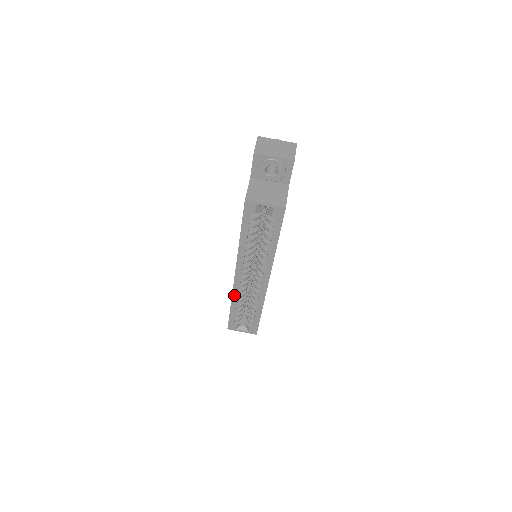
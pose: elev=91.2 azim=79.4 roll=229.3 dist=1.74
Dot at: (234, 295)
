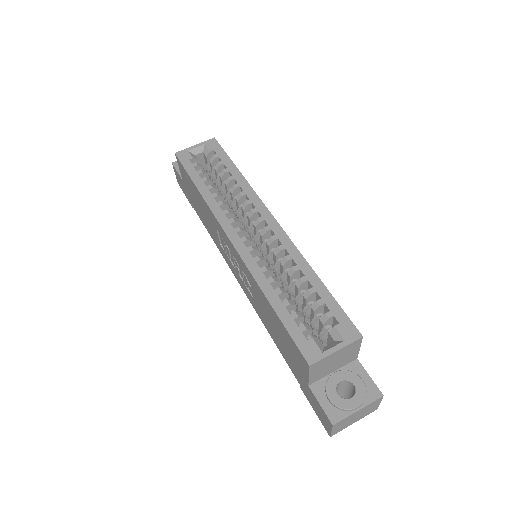
Dot at: (255, 274)
